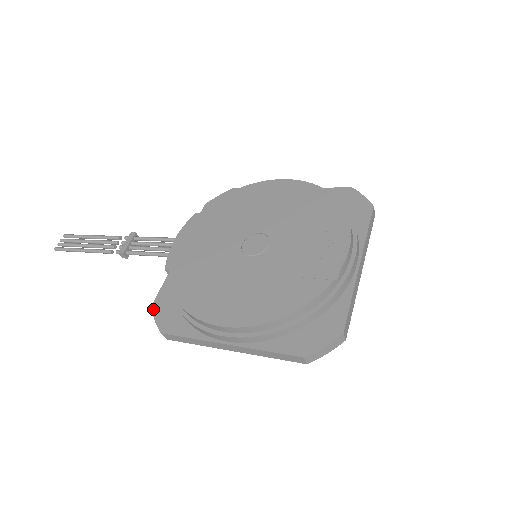
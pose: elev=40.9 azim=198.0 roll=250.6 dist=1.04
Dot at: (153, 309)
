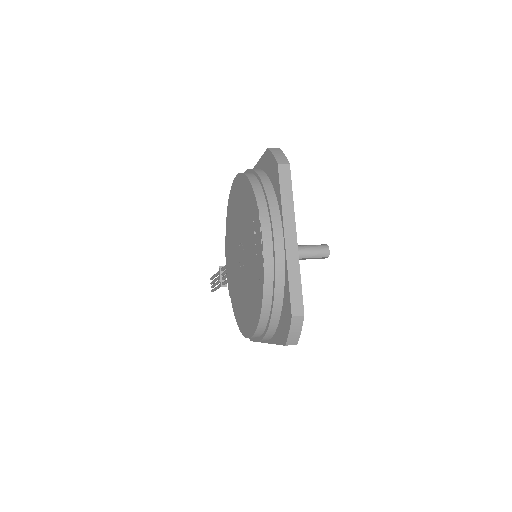
Dot at: occluded
